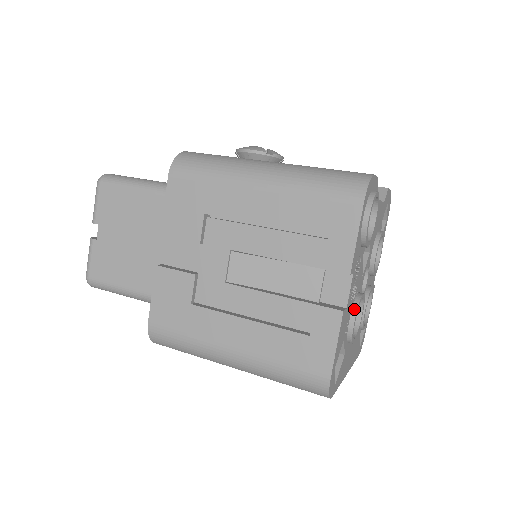
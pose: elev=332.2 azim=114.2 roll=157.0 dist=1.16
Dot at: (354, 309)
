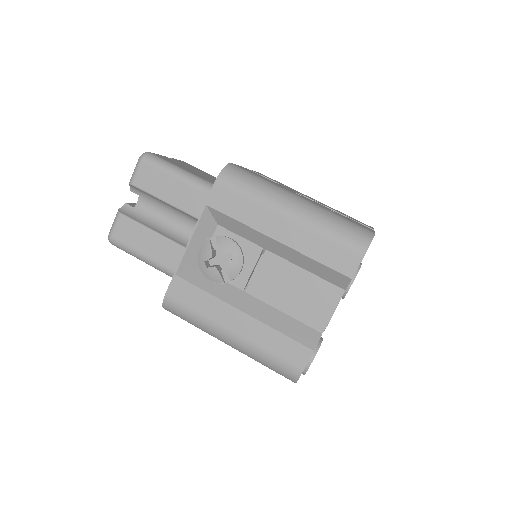
Dot at: occluded
